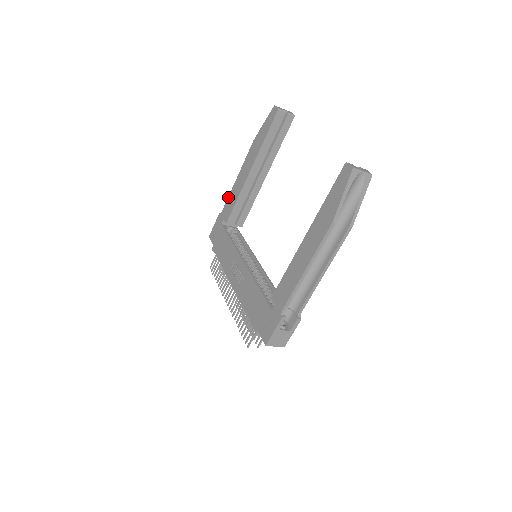
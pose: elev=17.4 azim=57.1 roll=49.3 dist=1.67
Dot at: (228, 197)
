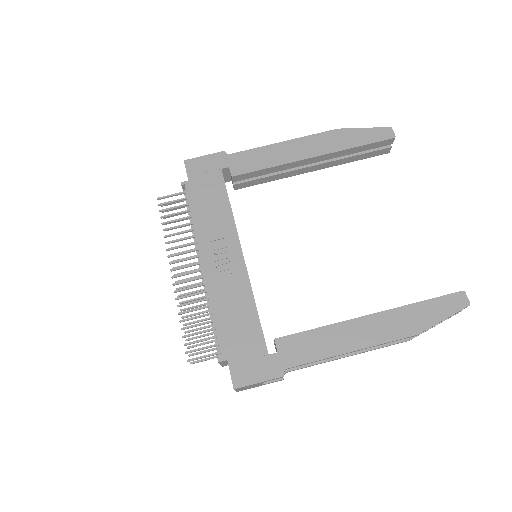
Dot at: (254, 148)
